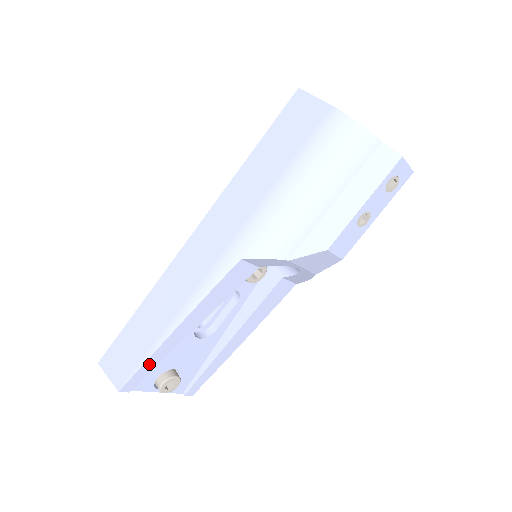
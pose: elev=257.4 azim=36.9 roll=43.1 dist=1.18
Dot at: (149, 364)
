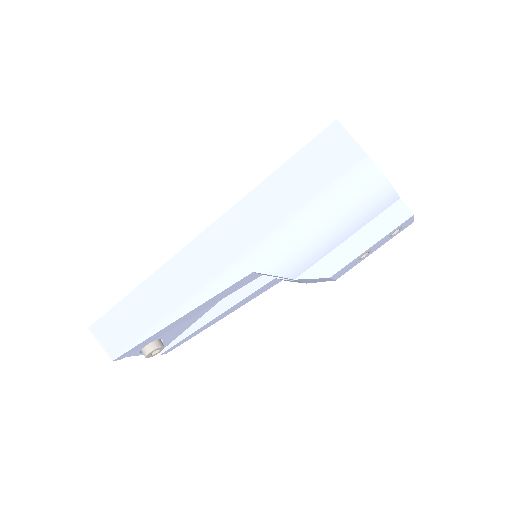
Dot at: (146, 341)
